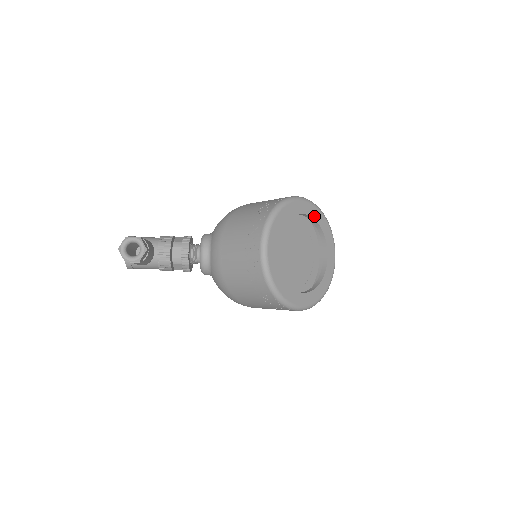
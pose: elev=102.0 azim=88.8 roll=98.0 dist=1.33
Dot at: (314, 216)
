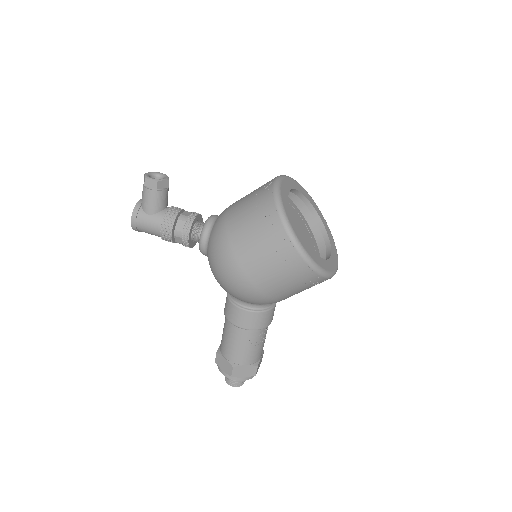
Dot at: (324, 223)
